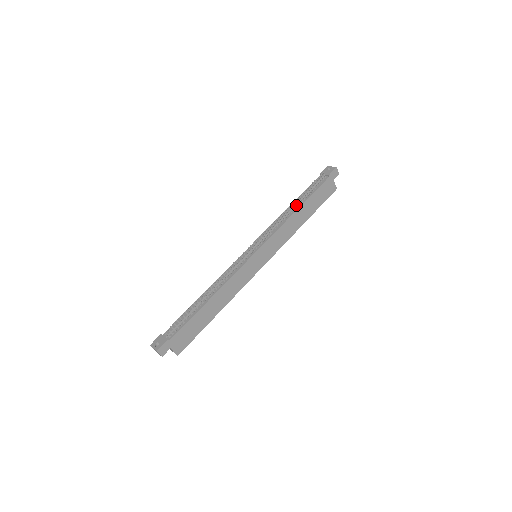
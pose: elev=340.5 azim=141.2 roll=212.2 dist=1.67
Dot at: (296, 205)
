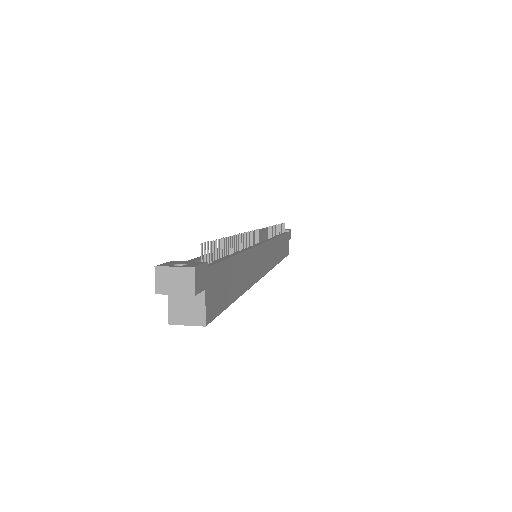
Dot at: occluded
